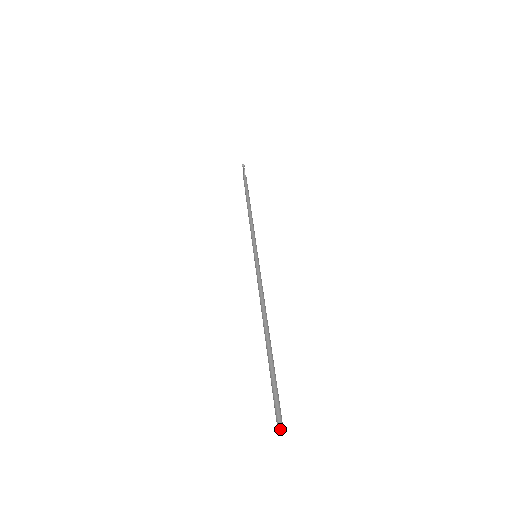
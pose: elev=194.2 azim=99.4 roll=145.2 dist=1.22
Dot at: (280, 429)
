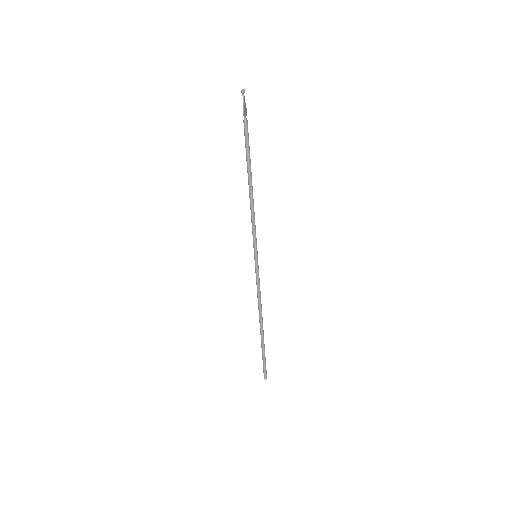
Dot at: (265, 378)
